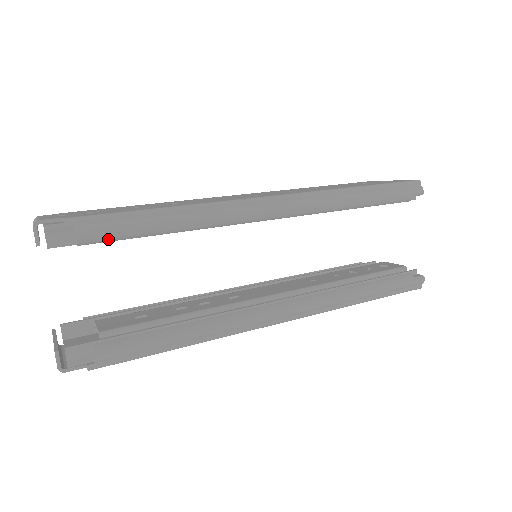
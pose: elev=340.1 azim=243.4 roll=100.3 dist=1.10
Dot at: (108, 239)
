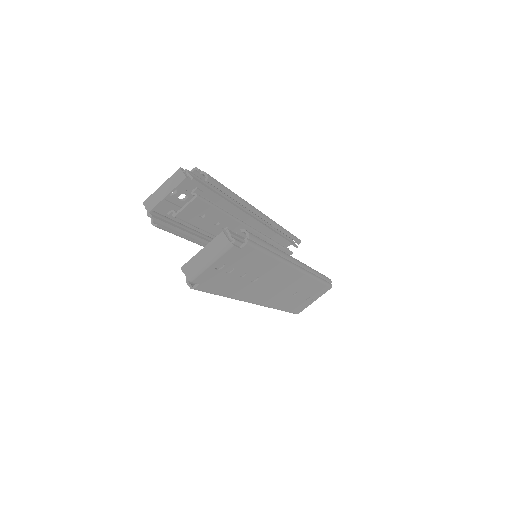
Dot at: (217, 185)
